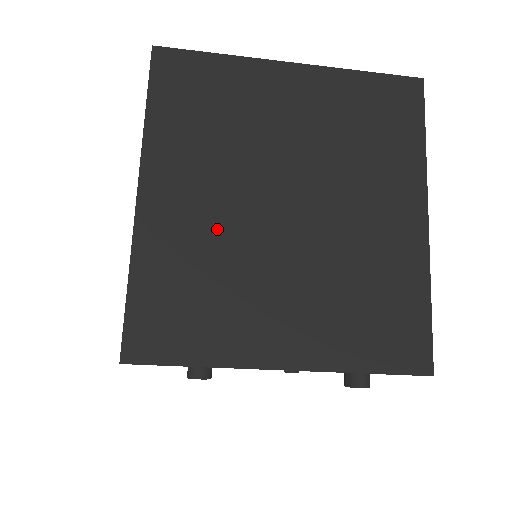
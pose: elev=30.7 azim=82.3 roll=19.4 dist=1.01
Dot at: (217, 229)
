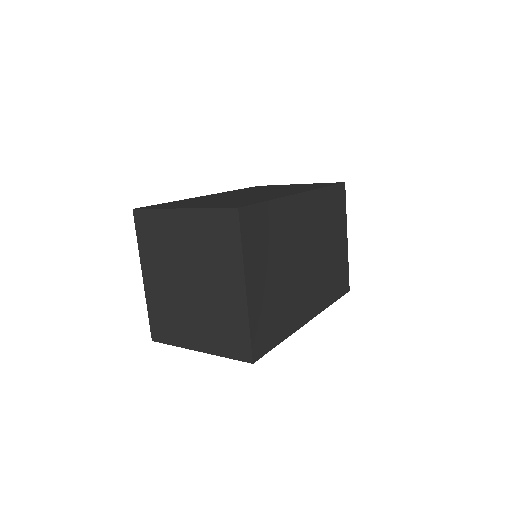
Dot at: (168, 293)
